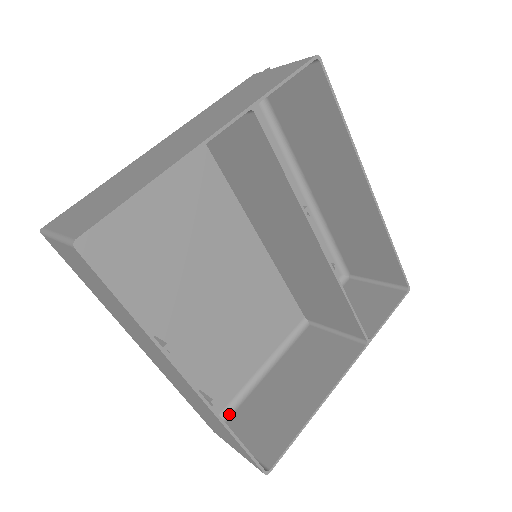
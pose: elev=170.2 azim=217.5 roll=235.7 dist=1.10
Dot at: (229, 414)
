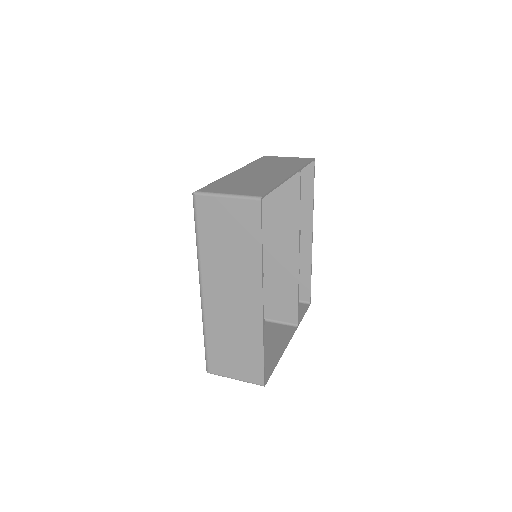
Dot at: occluded
